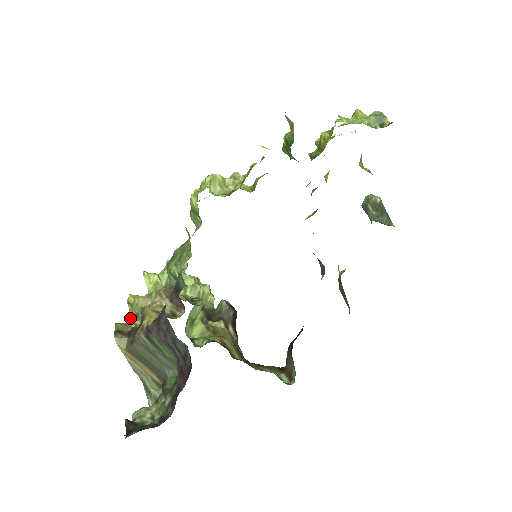
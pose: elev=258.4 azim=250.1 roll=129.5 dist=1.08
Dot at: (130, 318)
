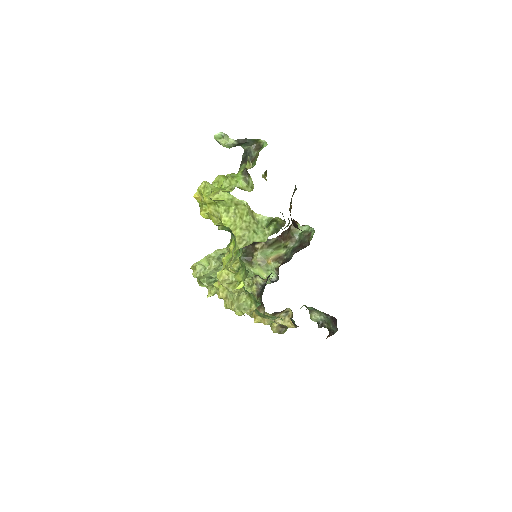
Dot at: occluded
